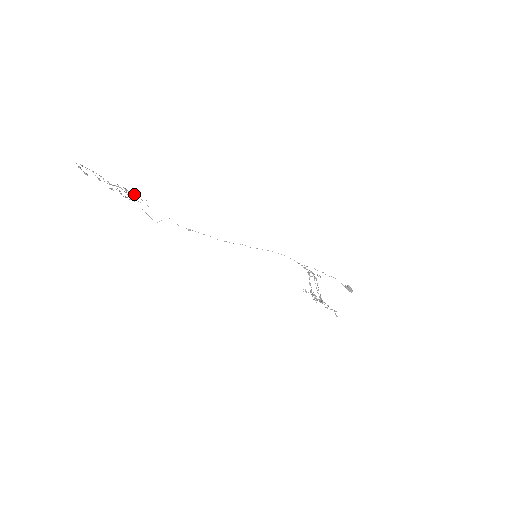
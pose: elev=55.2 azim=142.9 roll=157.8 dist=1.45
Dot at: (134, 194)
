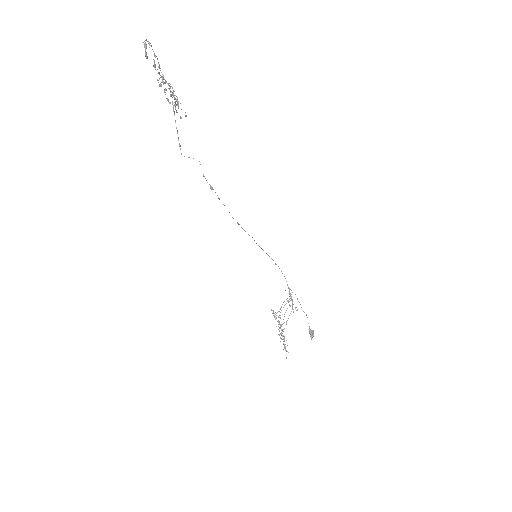
Dot at: occluded
